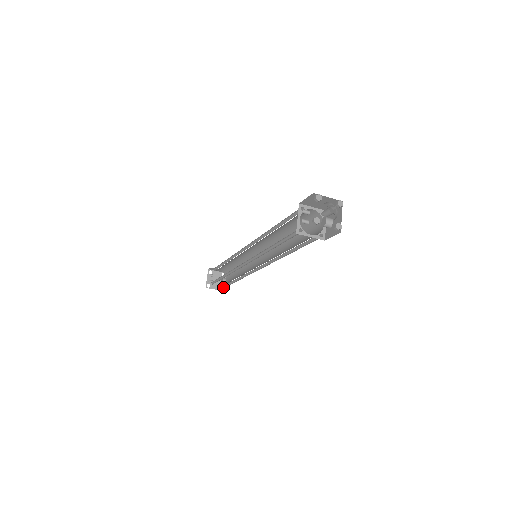
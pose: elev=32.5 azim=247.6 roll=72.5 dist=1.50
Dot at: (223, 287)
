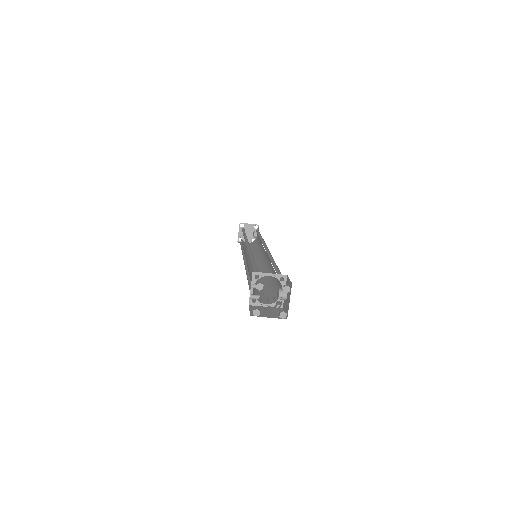
Dot at: occluded
